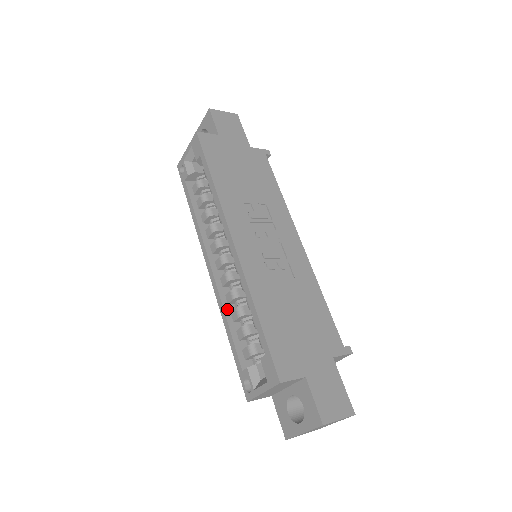
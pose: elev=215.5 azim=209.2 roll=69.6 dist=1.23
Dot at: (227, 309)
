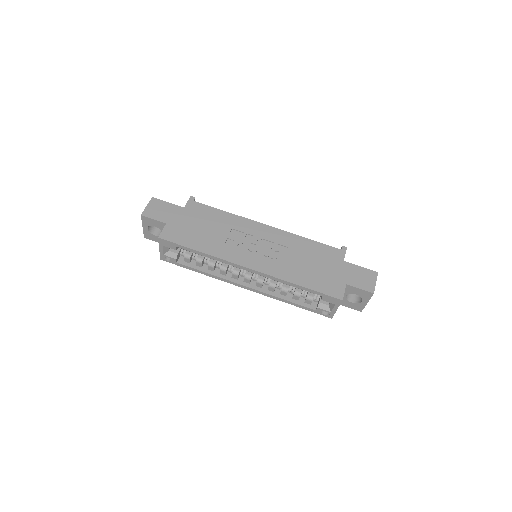
Dot at: (277, 295)
